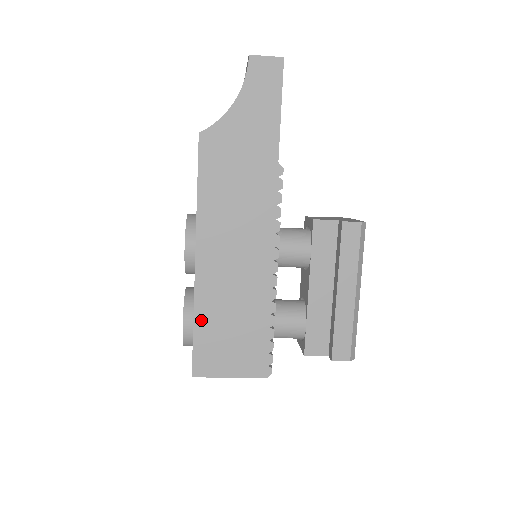
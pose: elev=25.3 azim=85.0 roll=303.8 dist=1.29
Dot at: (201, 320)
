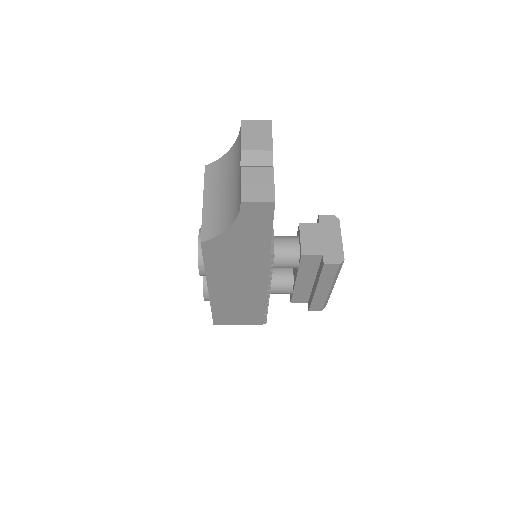
Dot at: (216, 309)
